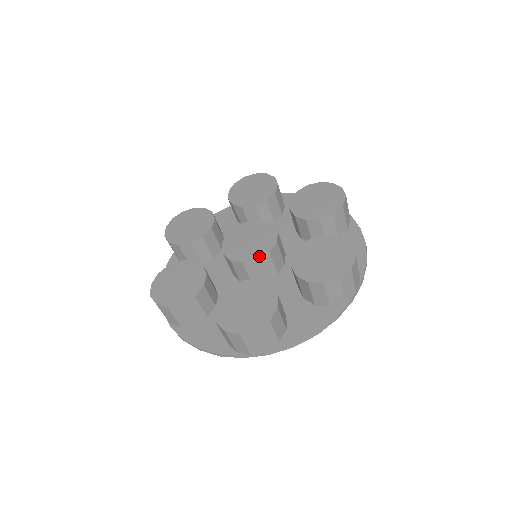
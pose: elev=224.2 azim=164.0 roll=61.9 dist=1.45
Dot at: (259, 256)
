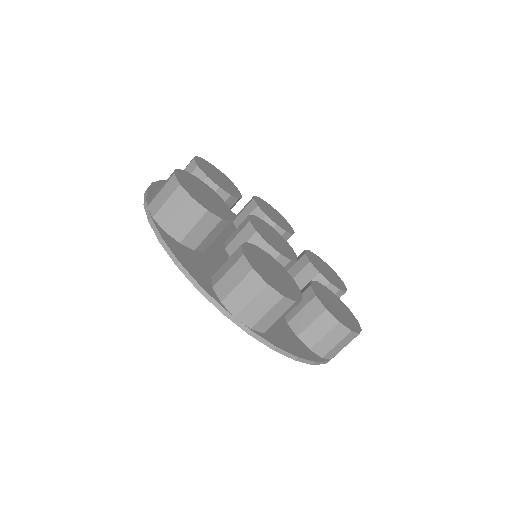
Dot at: (283, 254)
